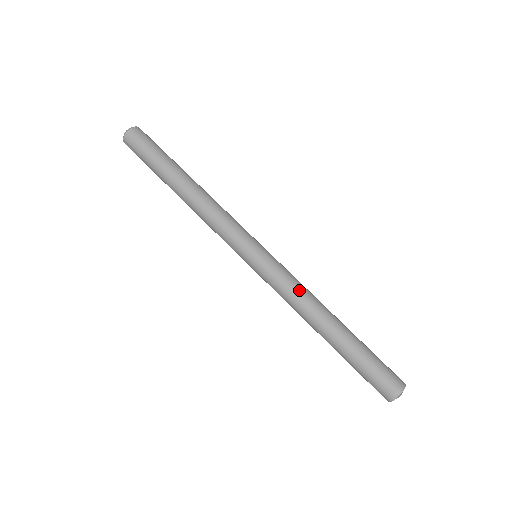
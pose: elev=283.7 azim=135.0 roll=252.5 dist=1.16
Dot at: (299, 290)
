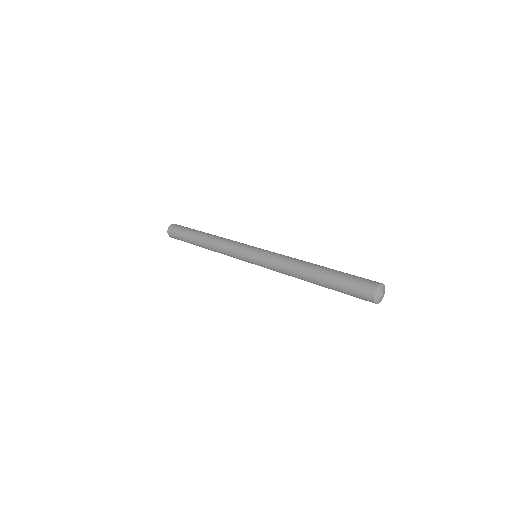
Dot at: occluded
